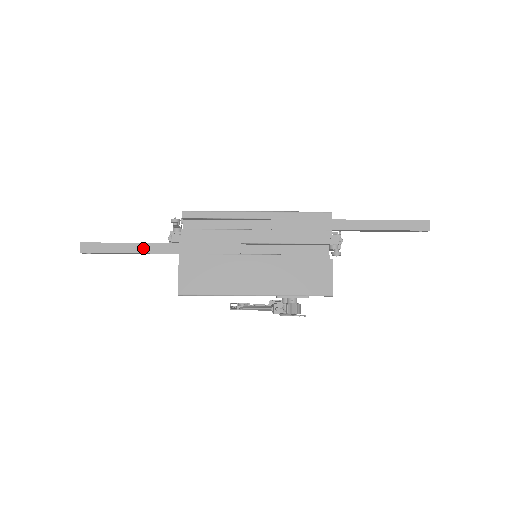
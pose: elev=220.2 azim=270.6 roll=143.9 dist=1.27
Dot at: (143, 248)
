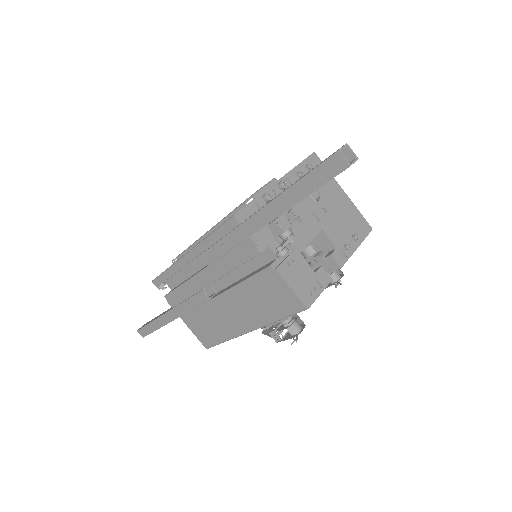
Dot at: (161, 321)
